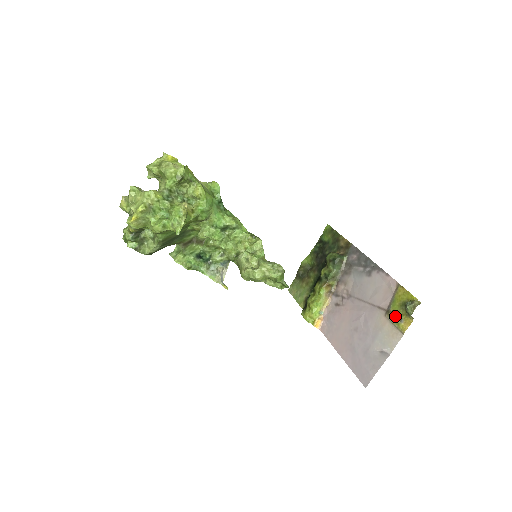
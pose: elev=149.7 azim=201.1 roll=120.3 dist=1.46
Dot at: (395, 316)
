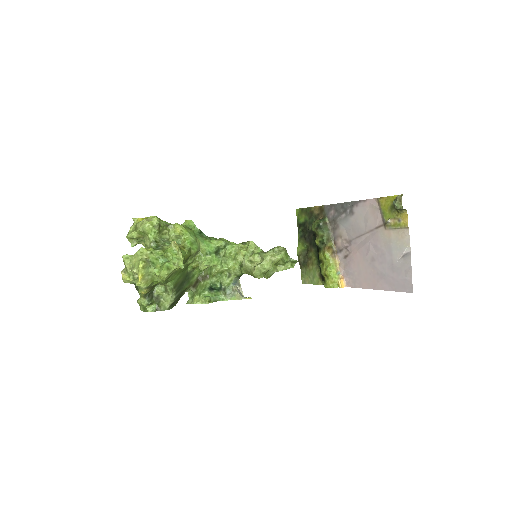
Dot at: (392, 222)
